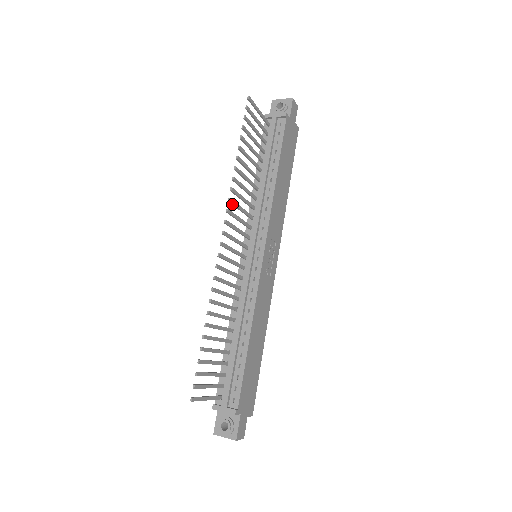
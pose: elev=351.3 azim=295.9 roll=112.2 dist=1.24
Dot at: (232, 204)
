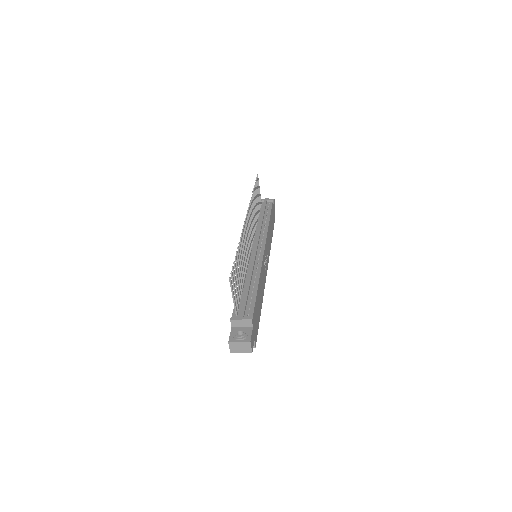
Dot at: (250, 210)
